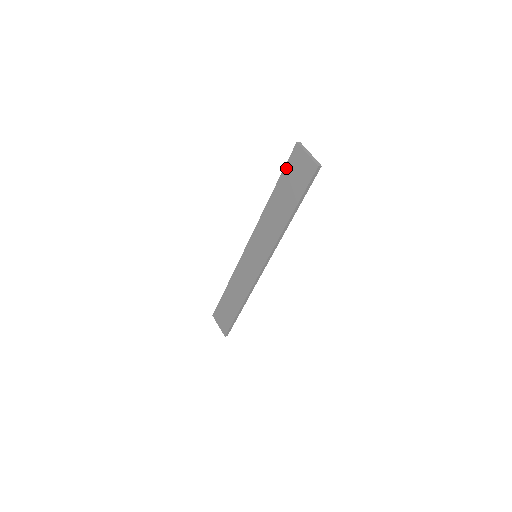
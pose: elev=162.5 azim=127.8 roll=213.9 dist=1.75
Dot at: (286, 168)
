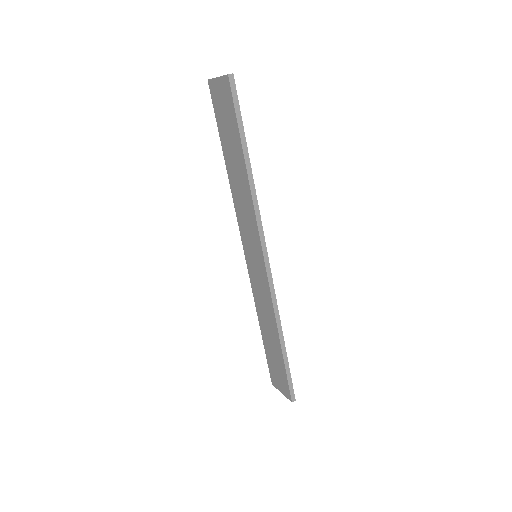
Dot at: (217, 118)
